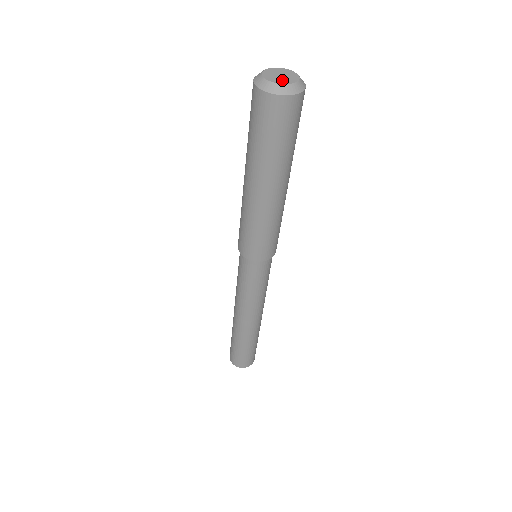
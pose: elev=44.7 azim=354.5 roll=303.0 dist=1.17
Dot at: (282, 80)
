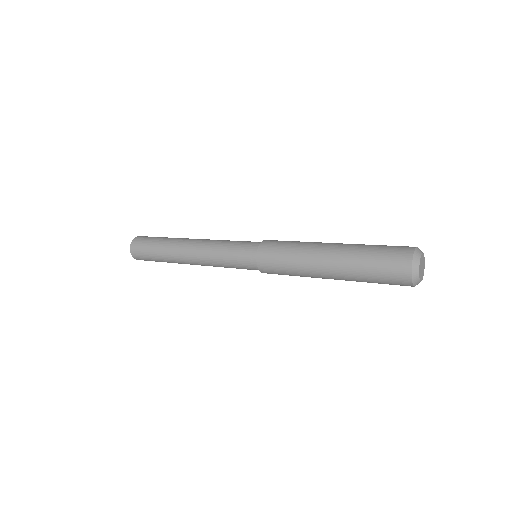
Dot at: (423, 273)
